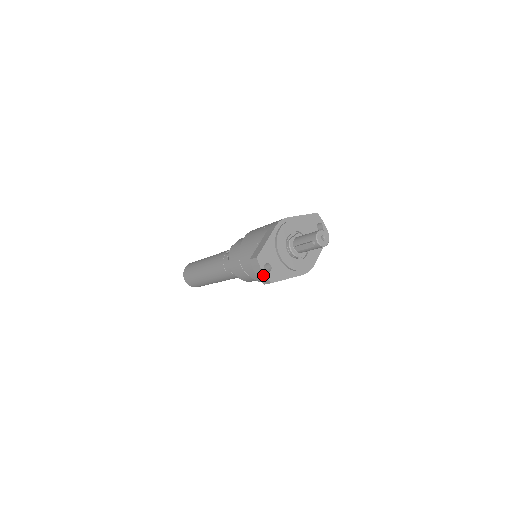
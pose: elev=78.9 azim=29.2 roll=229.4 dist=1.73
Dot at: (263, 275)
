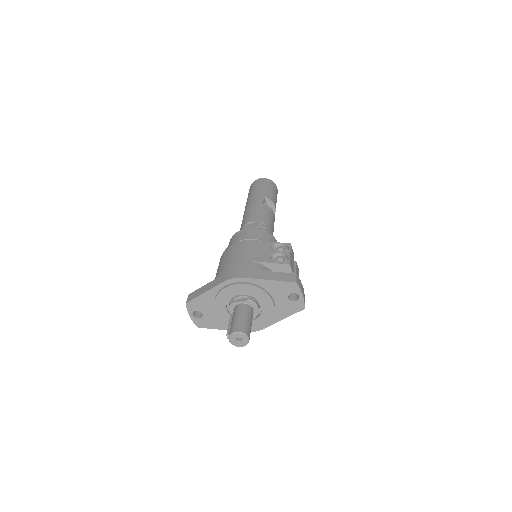
Dot at: (192, 317)
